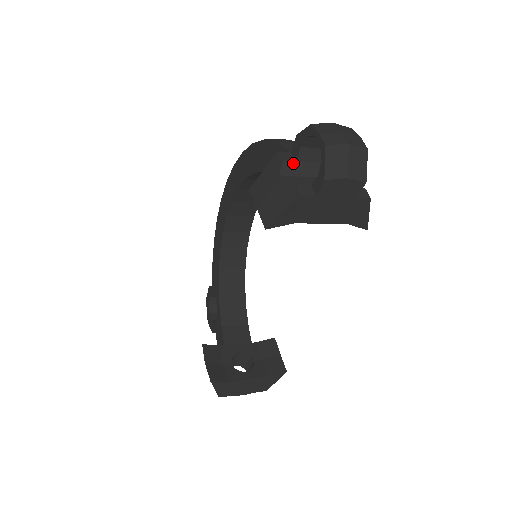
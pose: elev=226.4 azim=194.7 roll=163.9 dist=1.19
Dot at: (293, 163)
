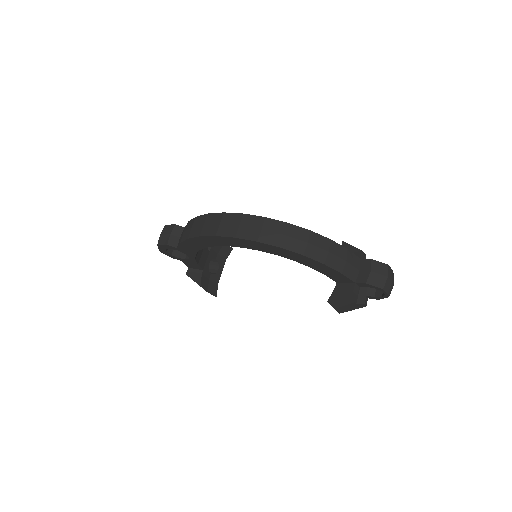
Dot at: (358, 290)
